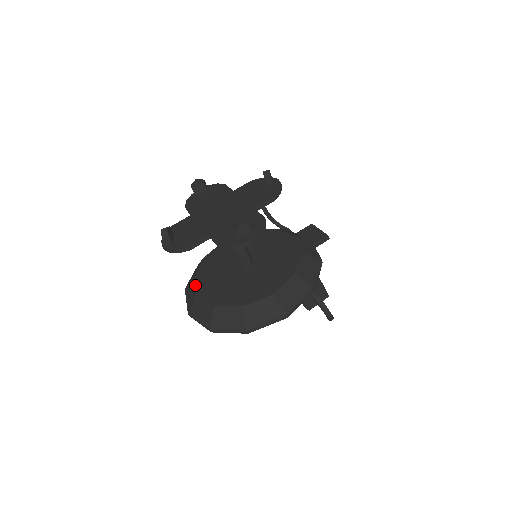
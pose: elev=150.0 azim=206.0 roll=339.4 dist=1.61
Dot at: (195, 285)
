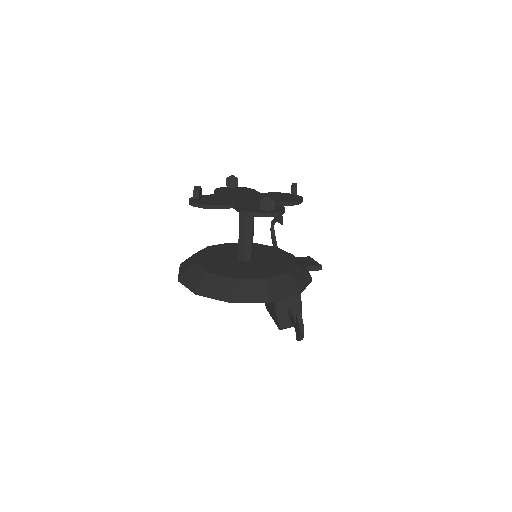
Dot at: (194, 258)
